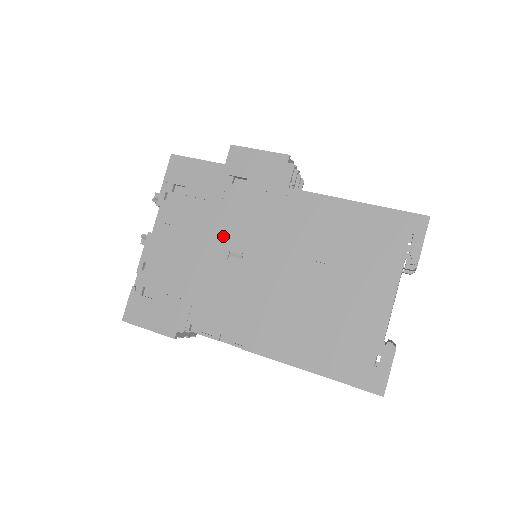
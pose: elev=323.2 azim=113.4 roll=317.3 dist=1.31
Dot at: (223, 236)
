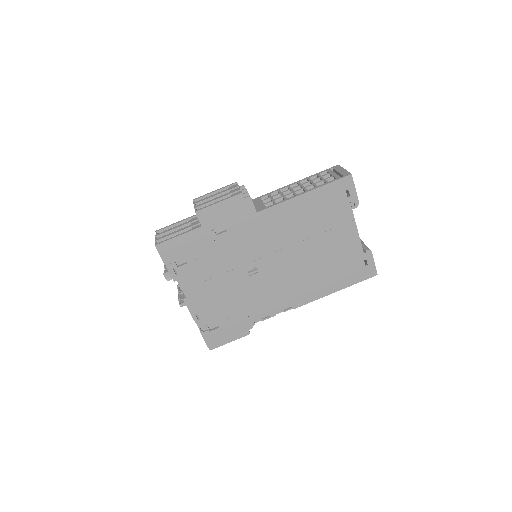
Dot at: (236, 267)
